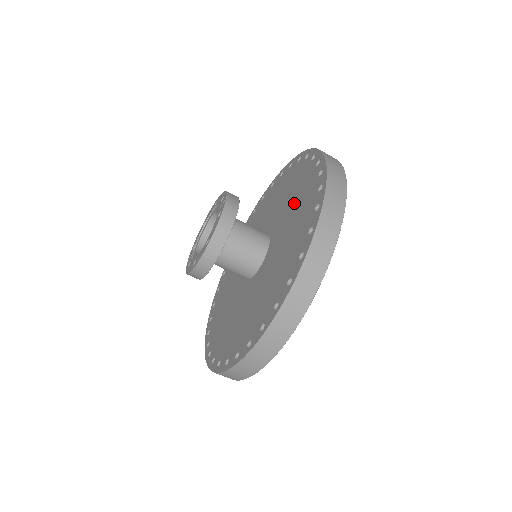
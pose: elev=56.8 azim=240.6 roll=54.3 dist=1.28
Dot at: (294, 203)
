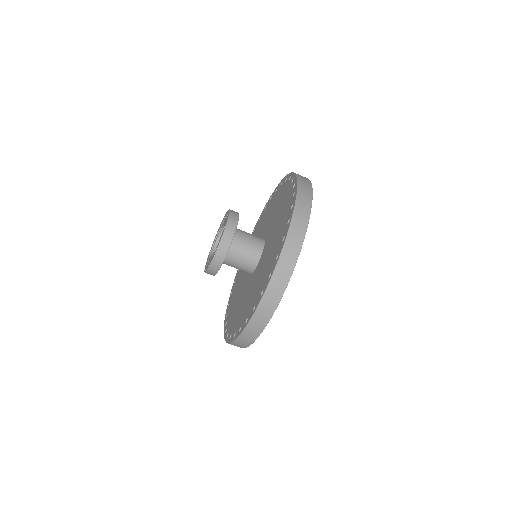
Dot at: (274, 209)
